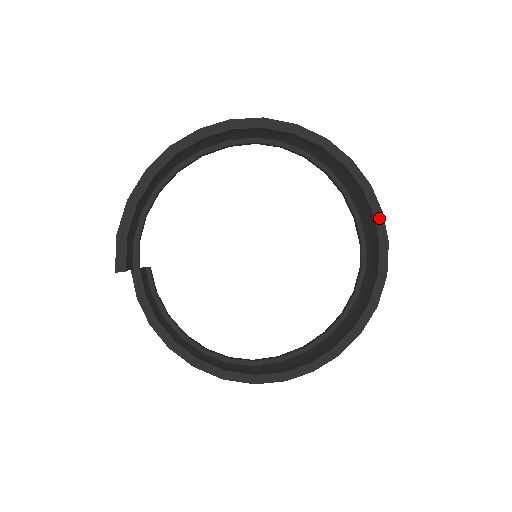
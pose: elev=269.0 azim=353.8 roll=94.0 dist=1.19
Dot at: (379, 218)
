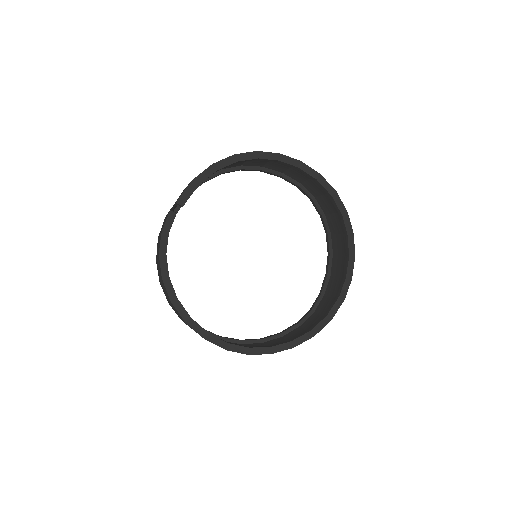
Dot at: (348, 280)
